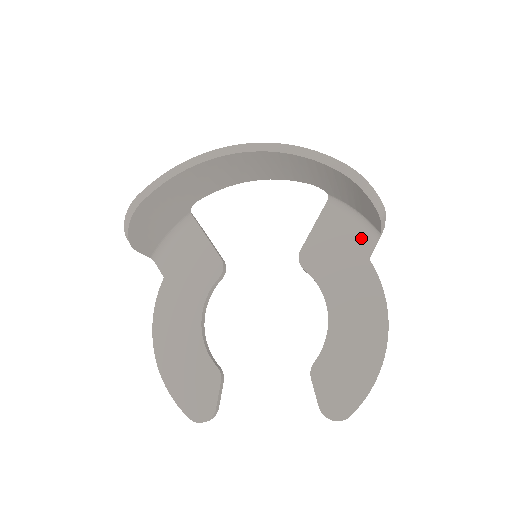
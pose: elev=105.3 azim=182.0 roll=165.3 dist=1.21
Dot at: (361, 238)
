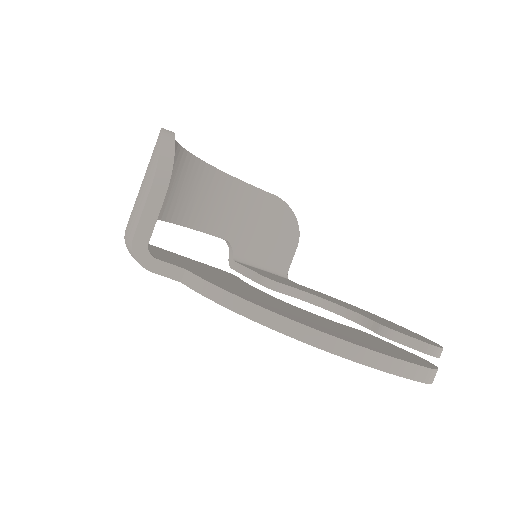
Dot at: (280, 277)
